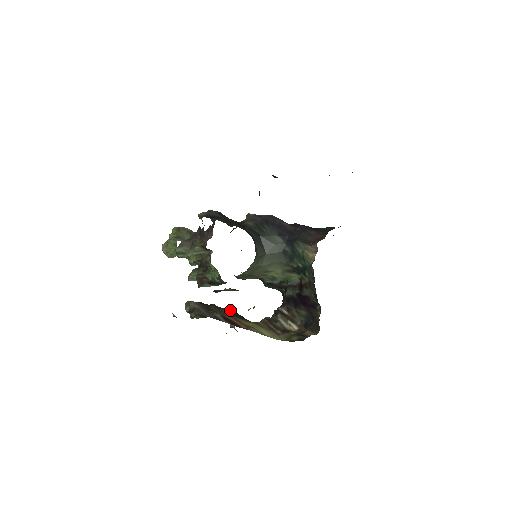
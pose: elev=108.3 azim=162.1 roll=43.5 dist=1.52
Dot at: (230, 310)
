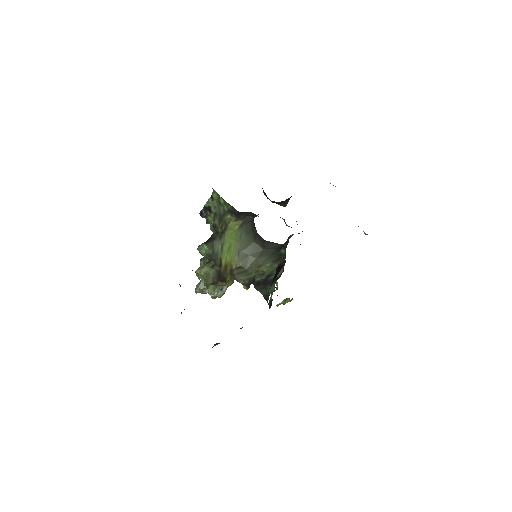
Dot at: occluded
